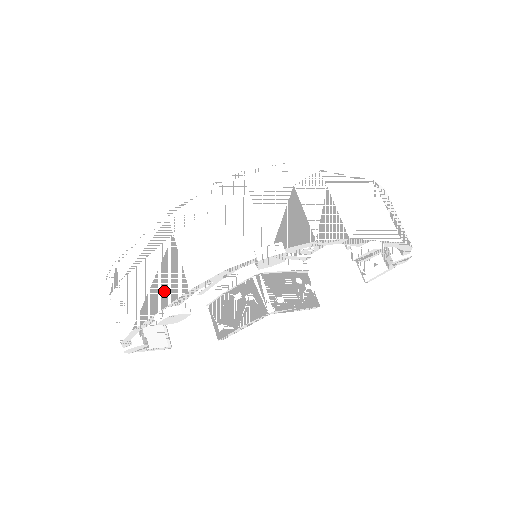
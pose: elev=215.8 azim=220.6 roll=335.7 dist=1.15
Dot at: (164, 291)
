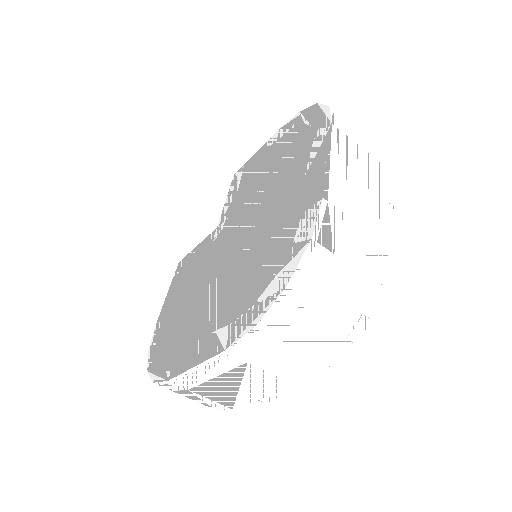
Dot at: (262, 390)
